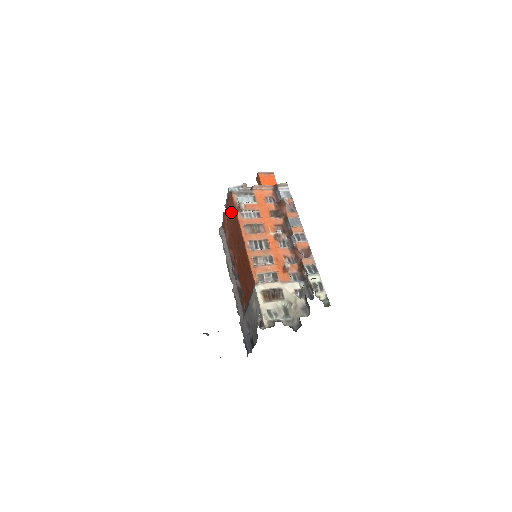
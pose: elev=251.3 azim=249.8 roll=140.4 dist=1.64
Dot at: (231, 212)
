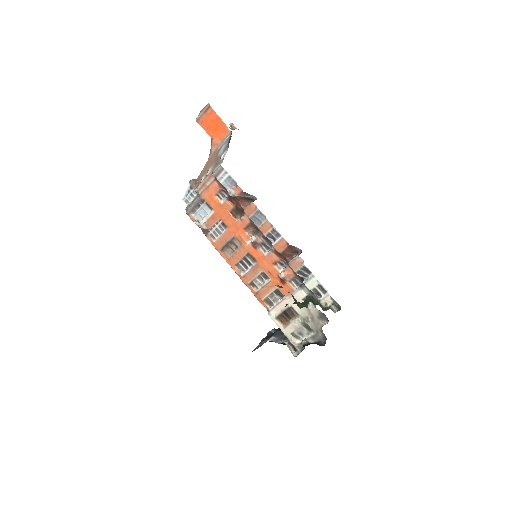
Dot at: occluded
